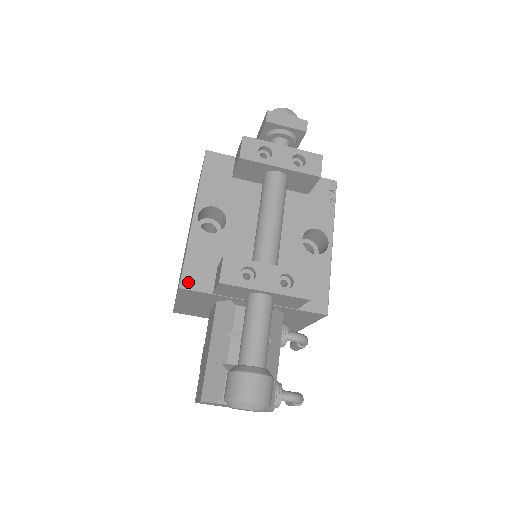
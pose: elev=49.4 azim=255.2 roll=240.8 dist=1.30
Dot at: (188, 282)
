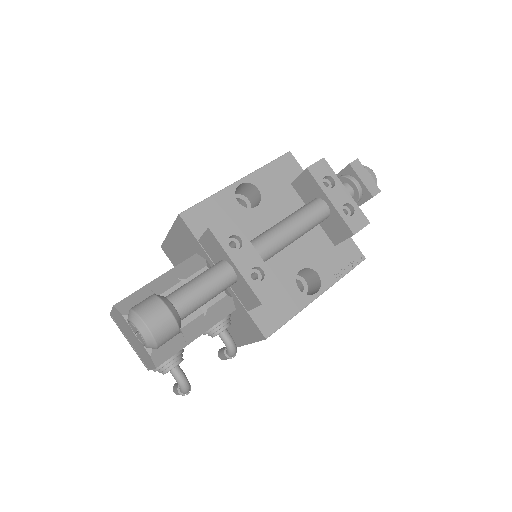
Dot at: (189, 216)
